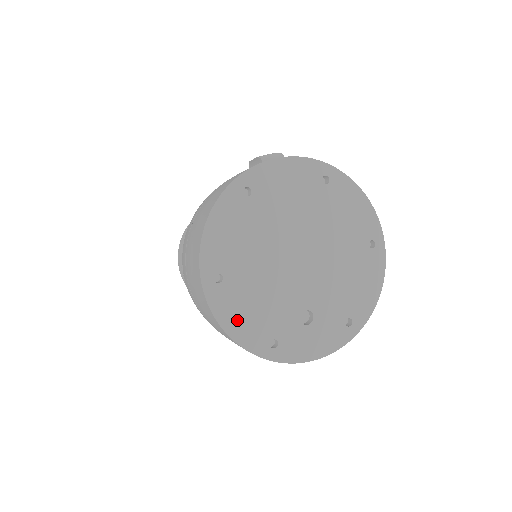
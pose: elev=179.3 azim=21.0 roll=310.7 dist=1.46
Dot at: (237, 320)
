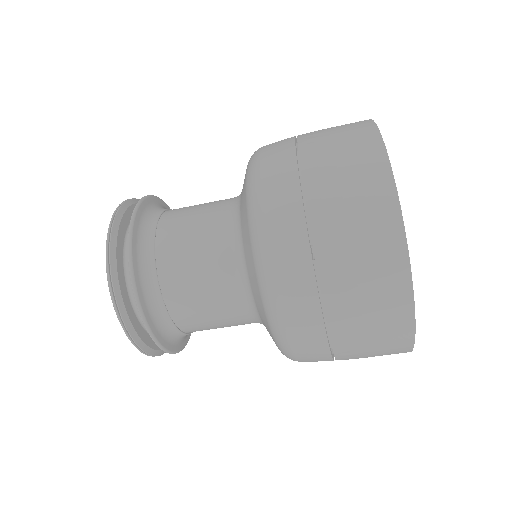
Dot at: occluded
